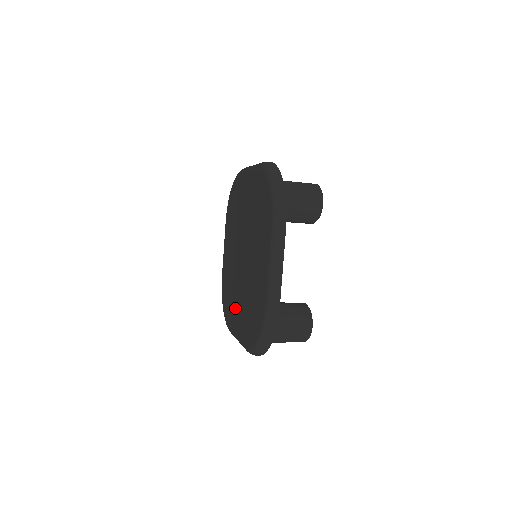
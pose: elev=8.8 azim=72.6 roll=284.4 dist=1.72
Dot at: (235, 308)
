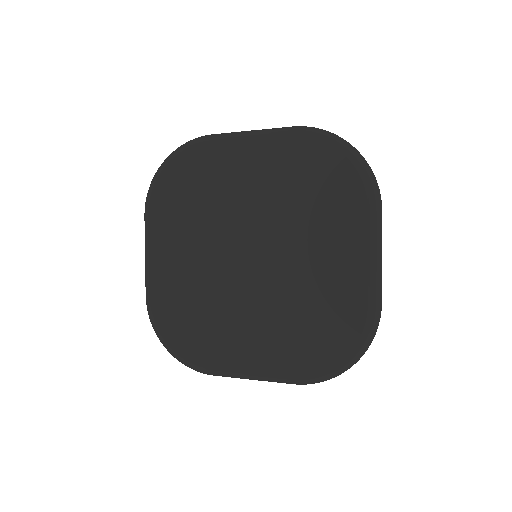
Dot at: (235, 334)
